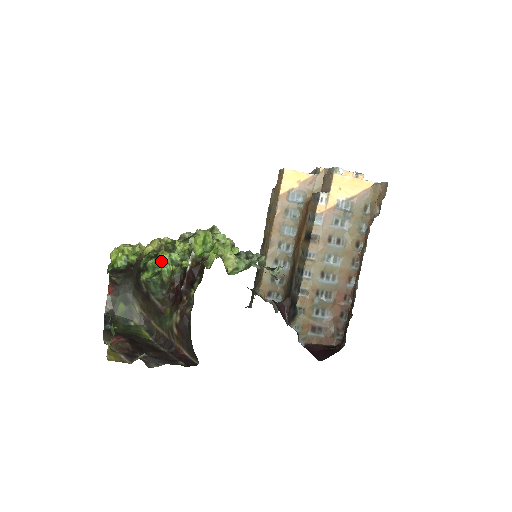
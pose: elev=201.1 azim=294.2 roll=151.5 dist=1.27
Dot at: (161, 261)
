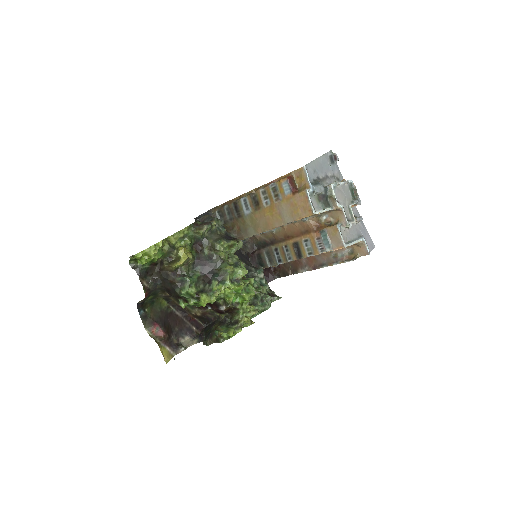
Dot at: (203, 305)
